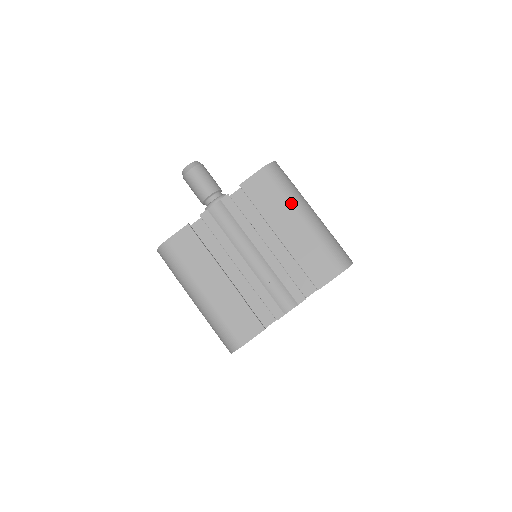
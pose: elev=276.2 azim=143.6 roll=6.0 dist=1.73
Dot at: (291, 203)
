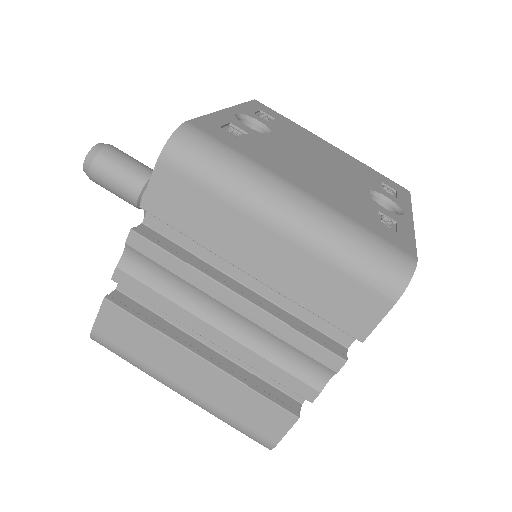
Dot at: (243, 205)
